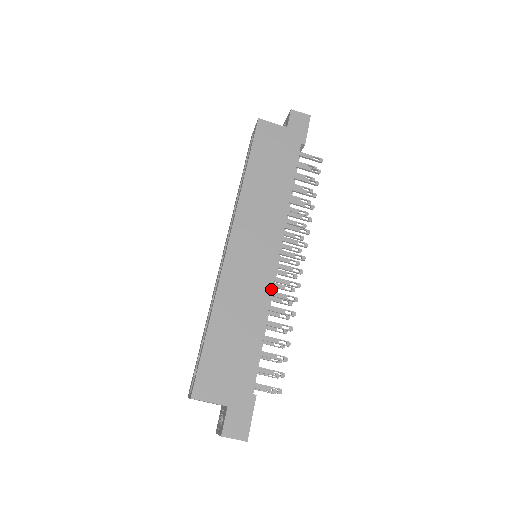
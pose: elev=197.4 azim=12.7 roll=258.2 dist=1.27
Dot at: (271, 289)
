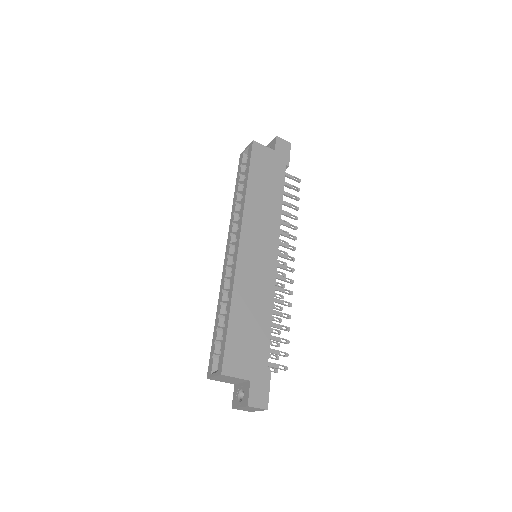
Dot at: (274, 283)
